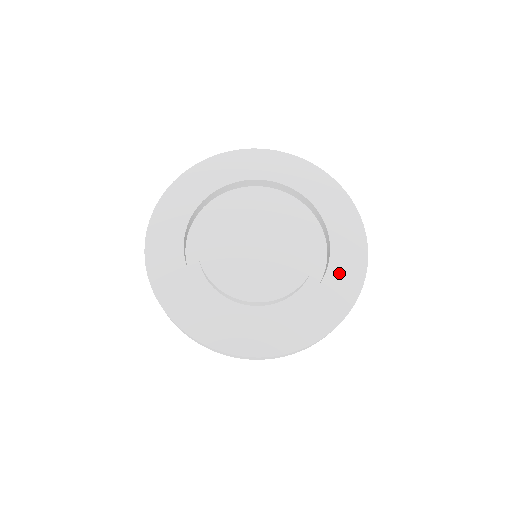
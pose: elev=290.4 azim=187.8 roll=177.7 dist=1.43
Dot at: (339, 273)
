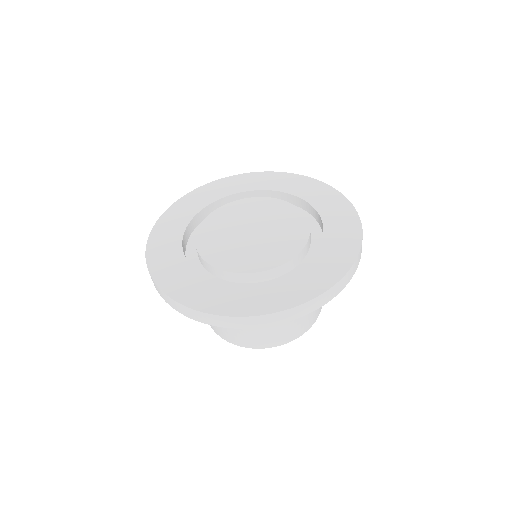
Dot at: (336, 226)
